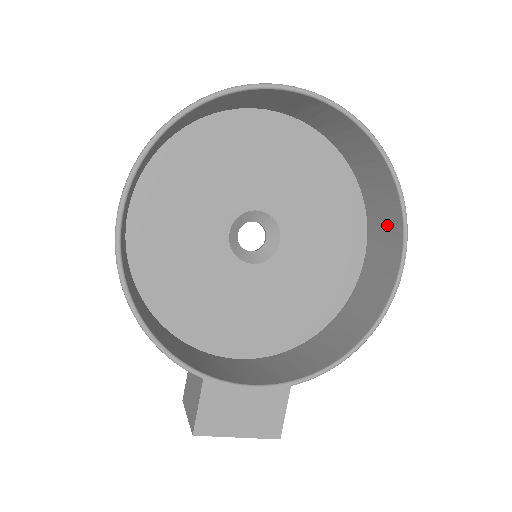
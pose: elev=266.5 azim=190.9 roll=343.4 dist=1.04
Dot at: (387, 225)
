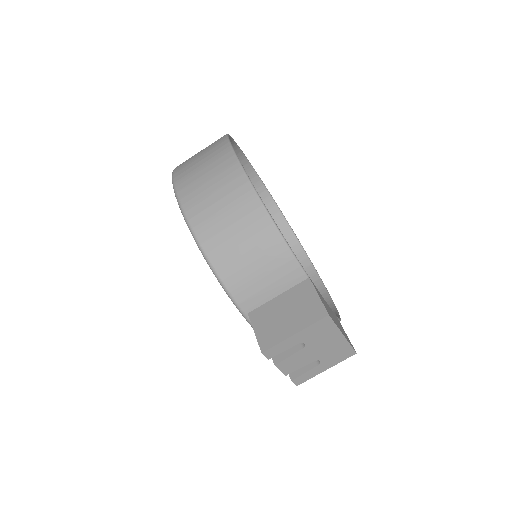
Dot at: occluded
